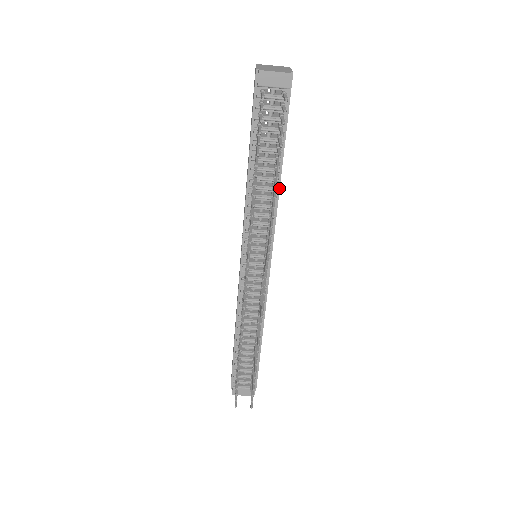
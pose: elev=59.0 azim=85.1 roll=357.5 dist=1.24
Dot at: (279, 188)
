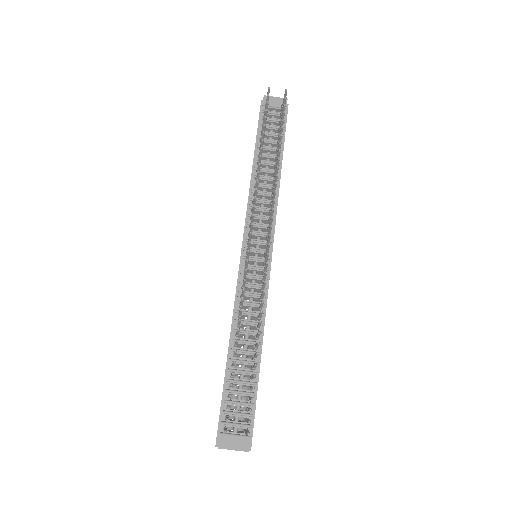
Dot at: (279, 184)
